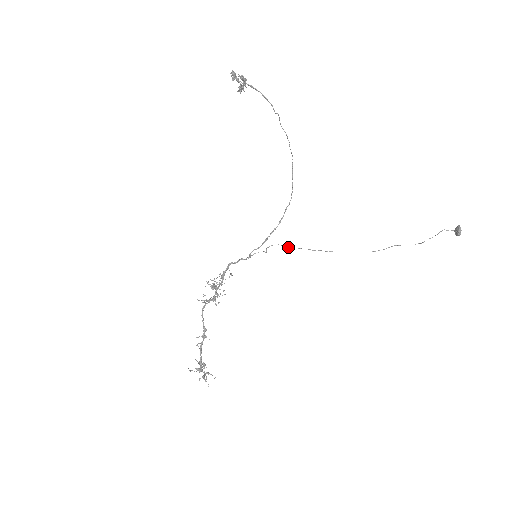
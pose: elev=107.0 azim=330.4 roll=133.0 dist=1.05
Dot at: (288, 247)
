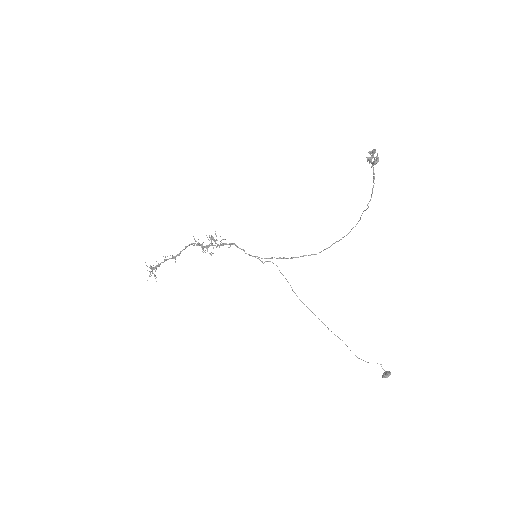
Dot at: occluded
